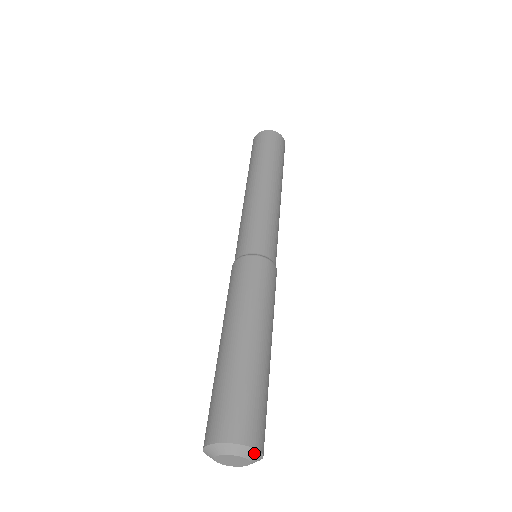
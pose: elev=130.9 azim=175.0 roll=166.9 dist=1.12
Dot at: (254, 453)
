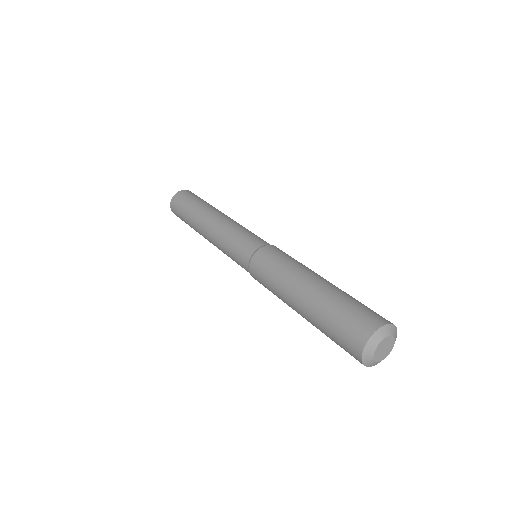
Dot at: (389, 328)
